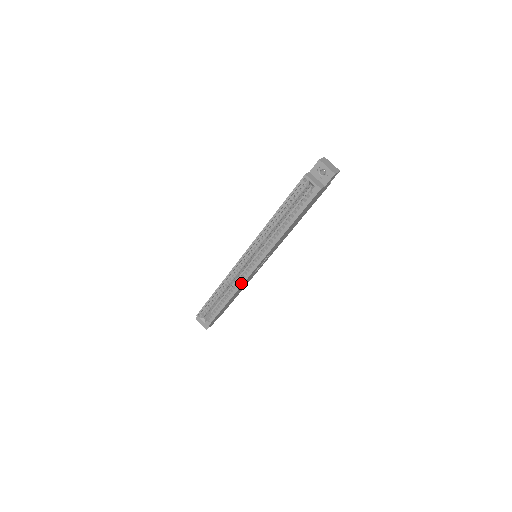
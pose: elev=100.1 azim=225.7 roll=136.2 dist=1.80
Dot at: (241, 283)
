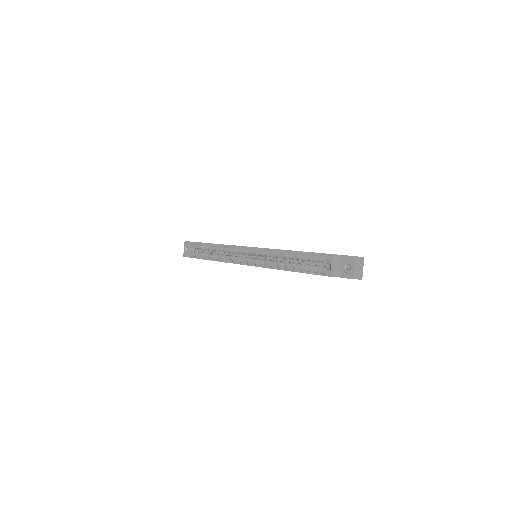
Dot at: (227, 261)
